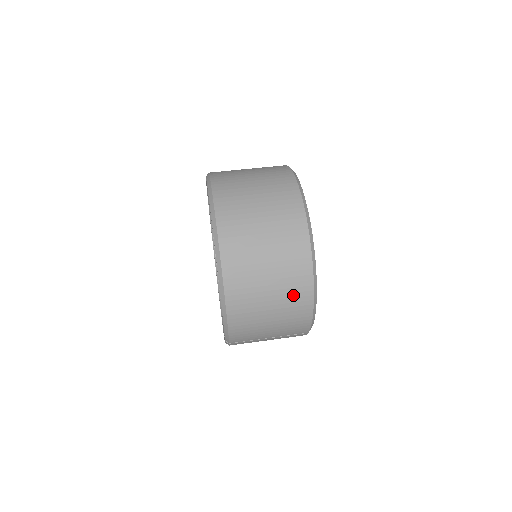
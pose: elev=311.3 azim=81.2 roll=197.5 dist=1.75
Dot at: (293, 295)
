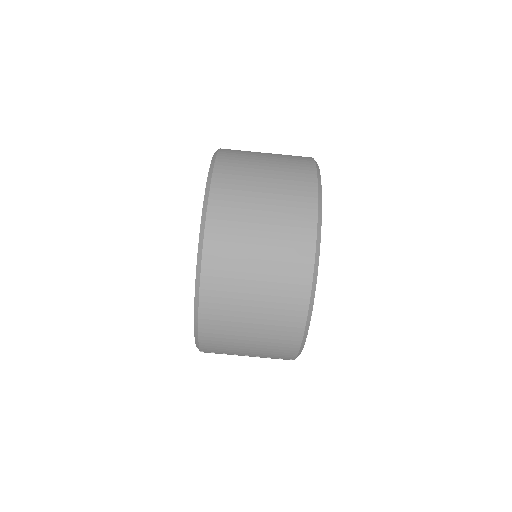
Dot at: (281, 317)
